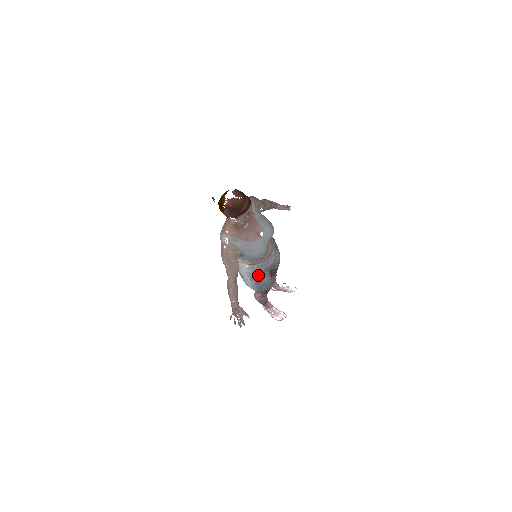
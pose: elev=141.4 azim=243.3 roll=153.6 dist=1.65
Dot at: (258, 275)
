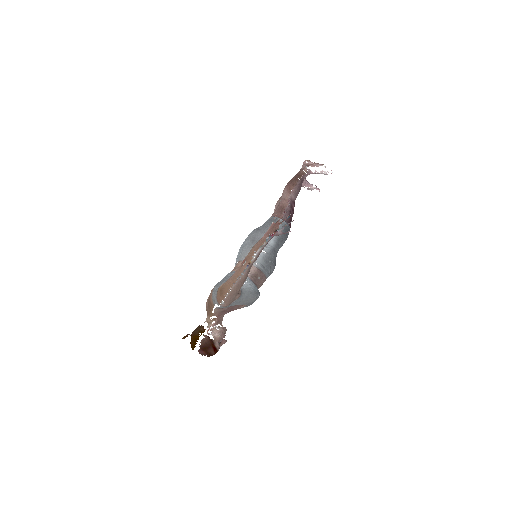
Dot at: occluded
